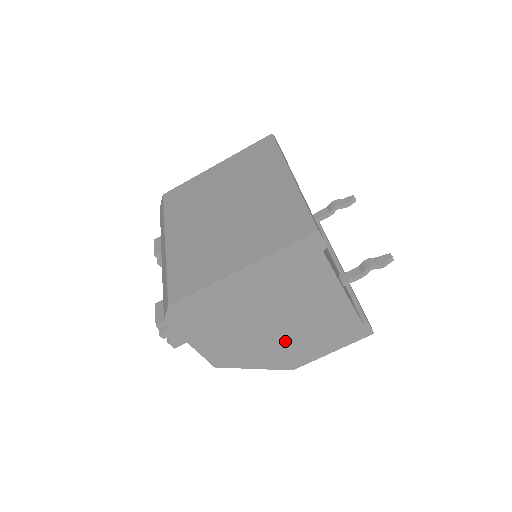
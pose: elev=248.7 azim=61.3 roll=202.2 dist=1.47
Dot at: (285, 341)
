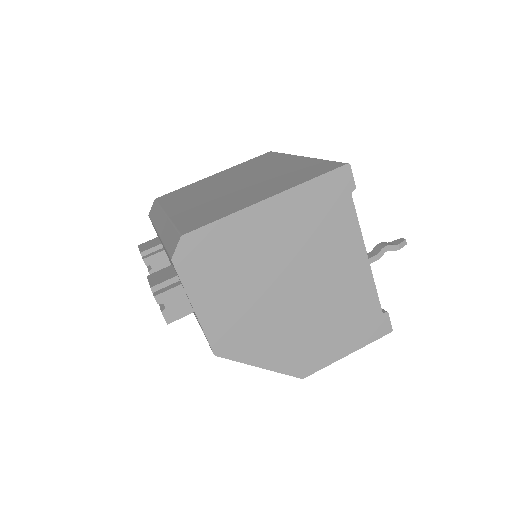
Dot at: (300, 324)
